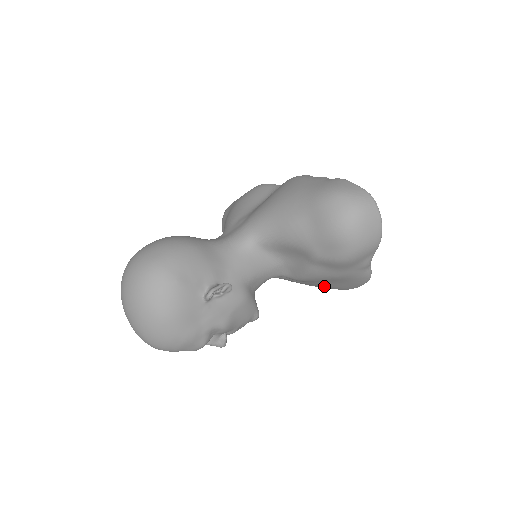
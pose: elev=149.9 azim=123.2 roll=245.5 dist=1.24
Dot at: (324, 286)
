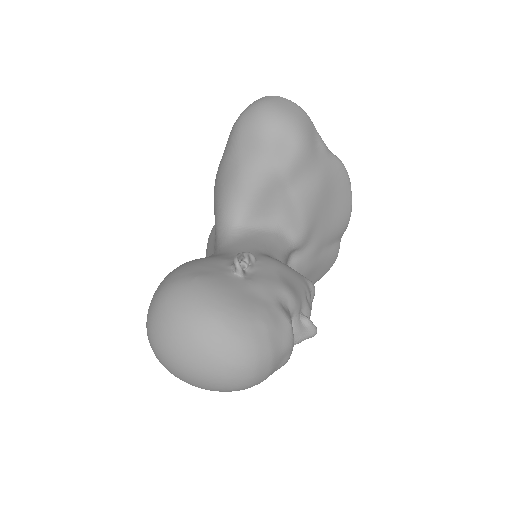
Dot at: (333, 227)
